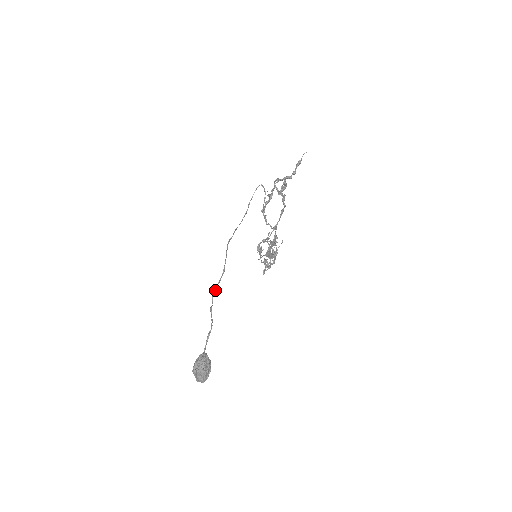
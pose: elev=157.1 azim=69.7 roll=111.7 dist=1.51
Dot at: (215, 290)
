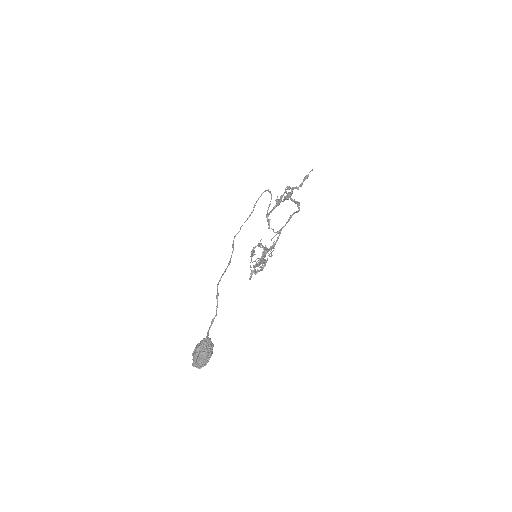
Dot at: occluded
